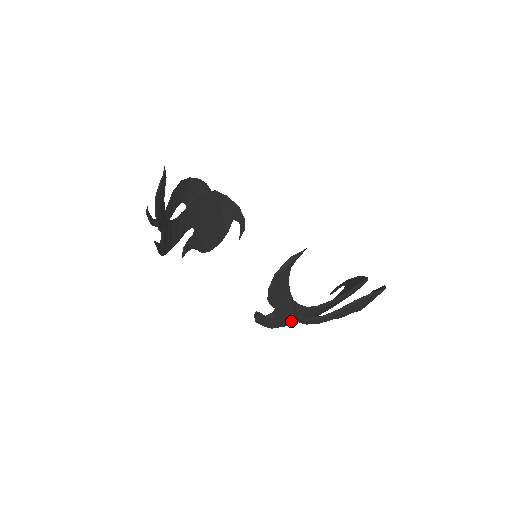
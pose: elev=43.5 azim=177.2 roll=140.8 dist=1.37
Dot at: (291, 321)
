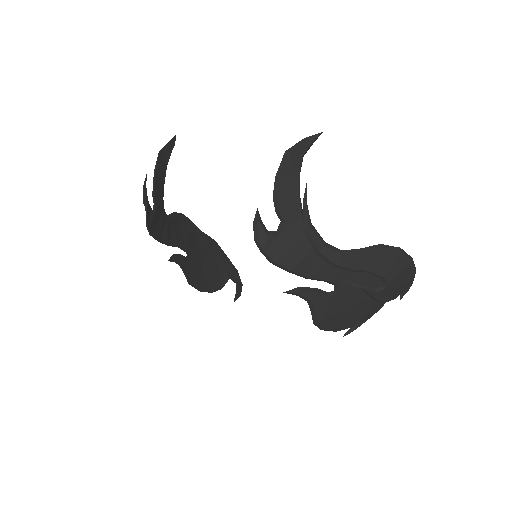
Dot at: (299, 262)
